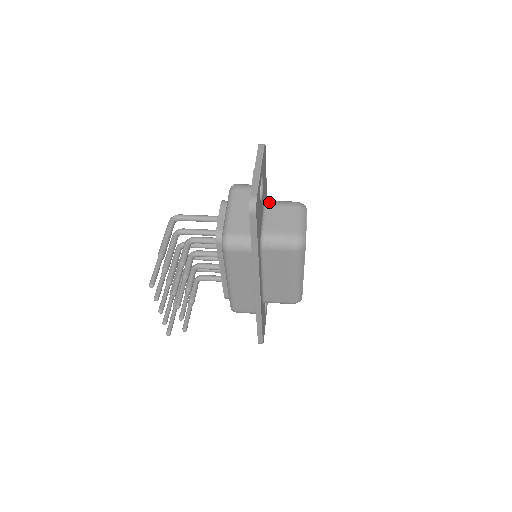
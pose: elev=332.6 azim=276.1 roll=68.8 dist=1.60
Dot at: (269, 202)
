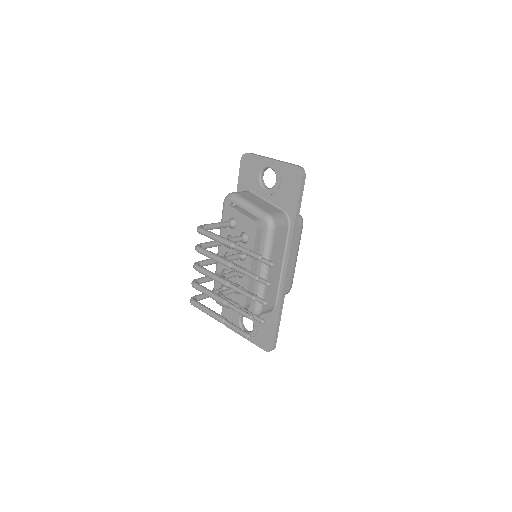
Dot at: occluded
